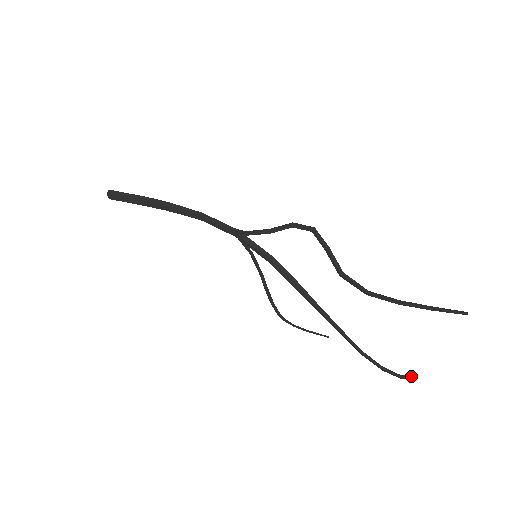
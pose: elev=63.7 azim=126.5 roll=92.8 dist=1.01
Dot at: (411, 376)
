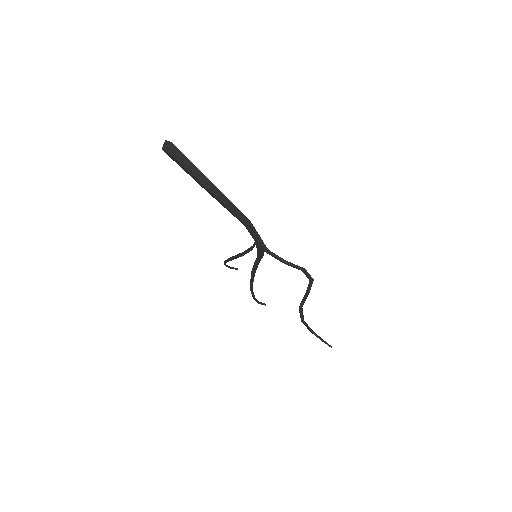
Dot at: (264, 304)
